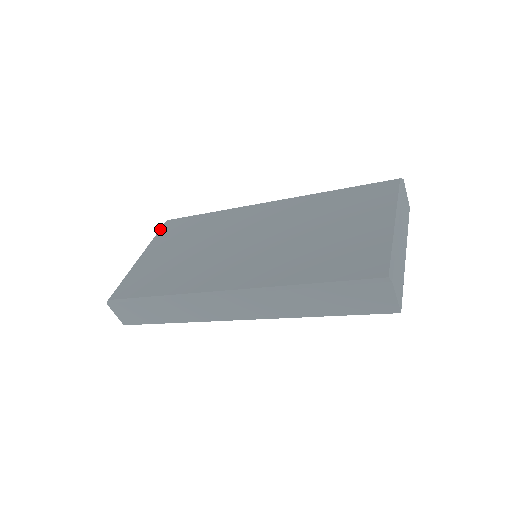
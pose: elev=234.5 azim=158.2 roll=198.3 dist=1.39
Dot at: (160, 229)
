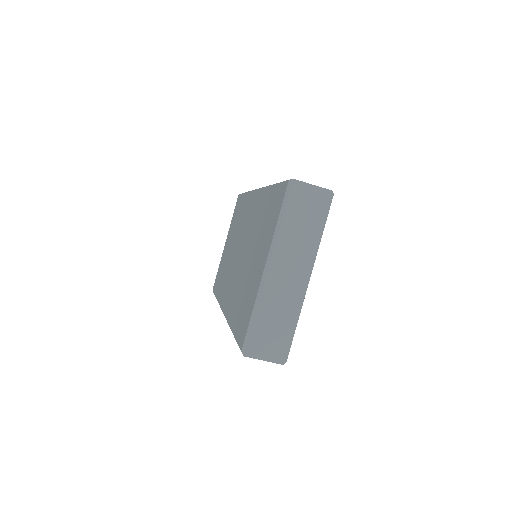
Dot at: occluded
